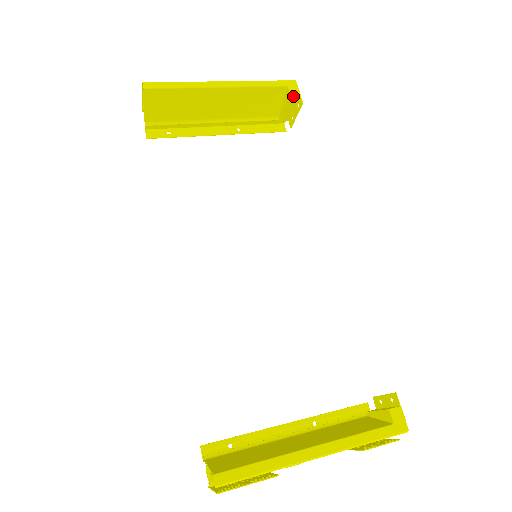
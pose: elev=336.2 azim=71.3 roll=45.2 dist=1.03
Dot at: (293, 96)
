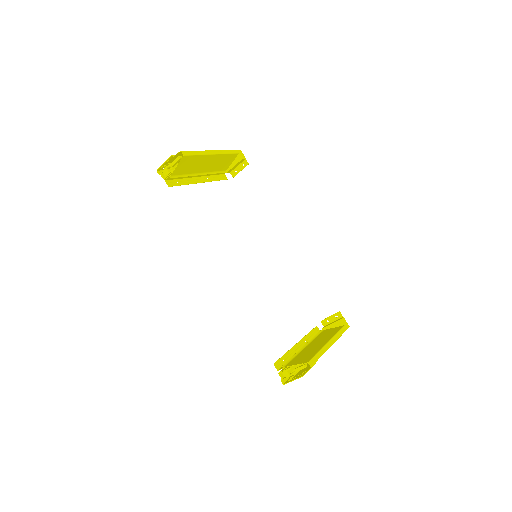
Dot at: (243, 159)
